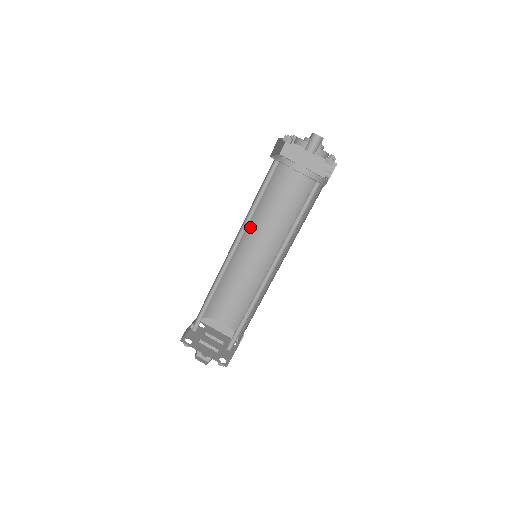
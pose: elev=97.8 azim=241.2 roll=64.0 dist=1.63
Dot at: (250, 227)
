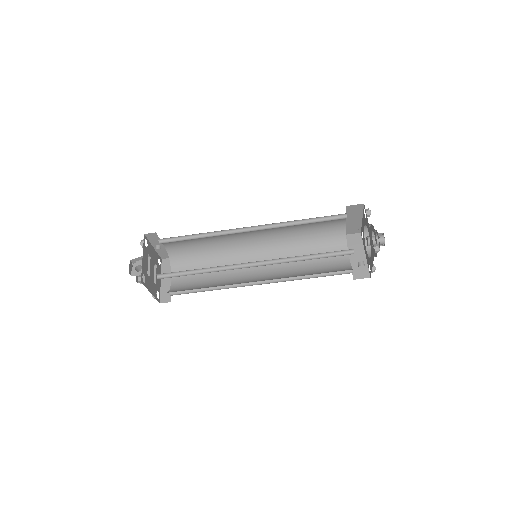
Dot at: (274, 245)
